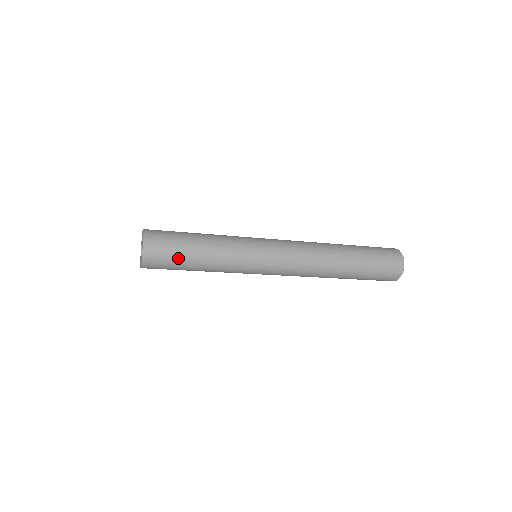
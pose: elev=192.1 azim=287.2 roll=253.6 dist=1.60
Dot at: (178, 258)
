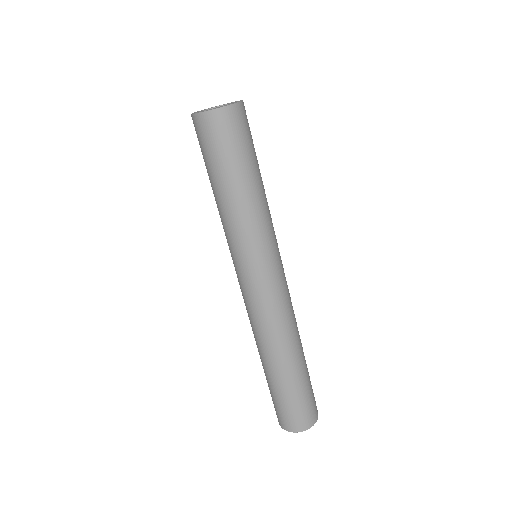
Dot at: (252, 150)
